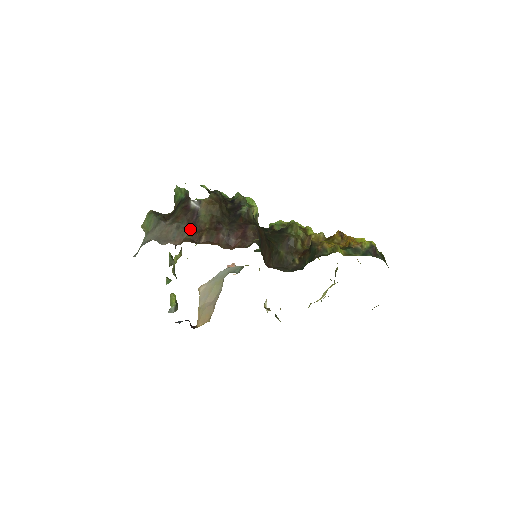
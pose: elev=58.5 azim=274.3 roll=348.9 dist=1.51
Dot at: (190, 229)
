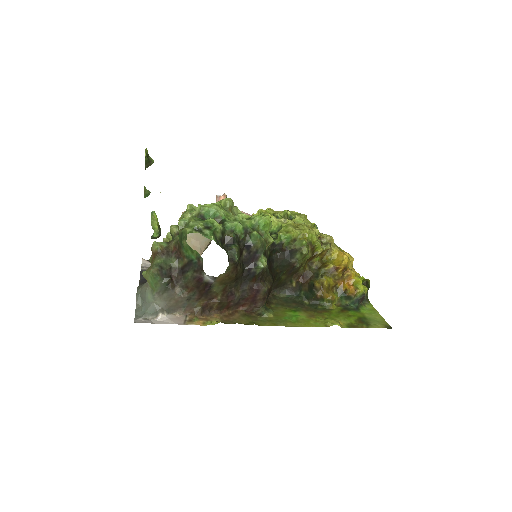
Dot at: (201, 298)
